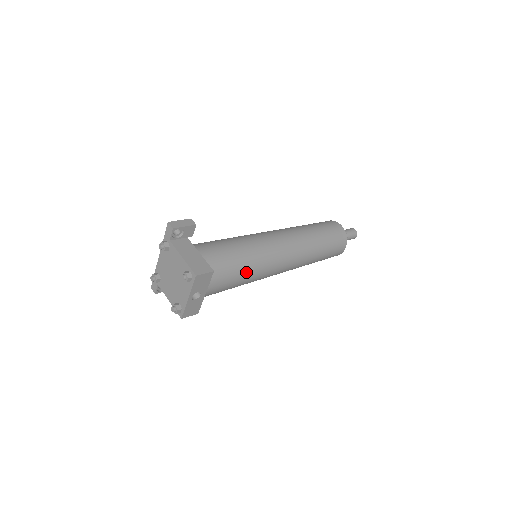
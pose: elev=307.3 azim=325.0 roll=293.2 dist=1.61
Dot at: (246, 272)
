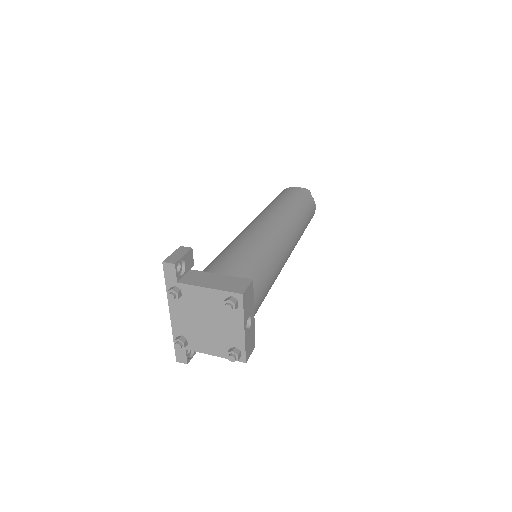
Dot at: (269, 270)
